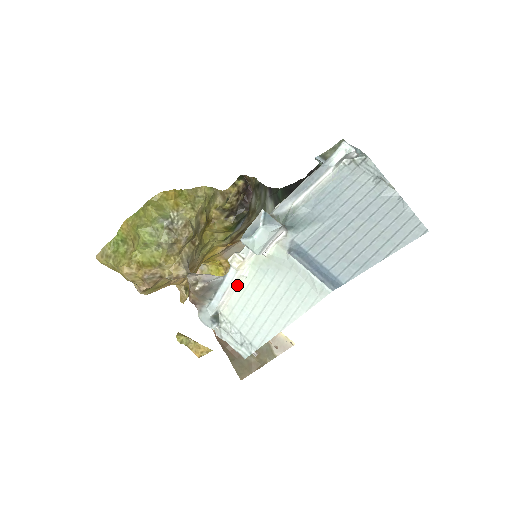
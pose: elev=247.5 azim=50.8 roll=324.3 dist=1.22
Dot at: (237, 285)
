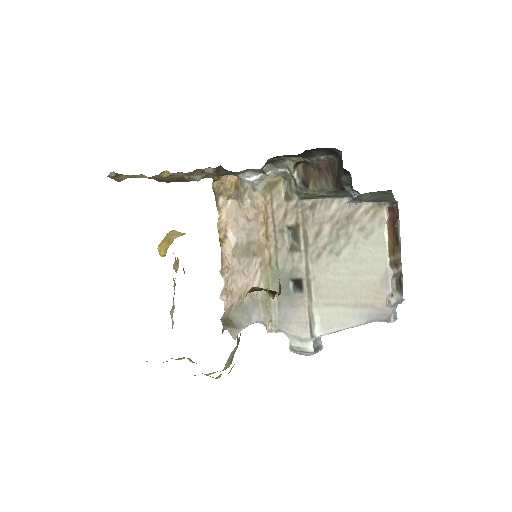
Dot at: occluded
